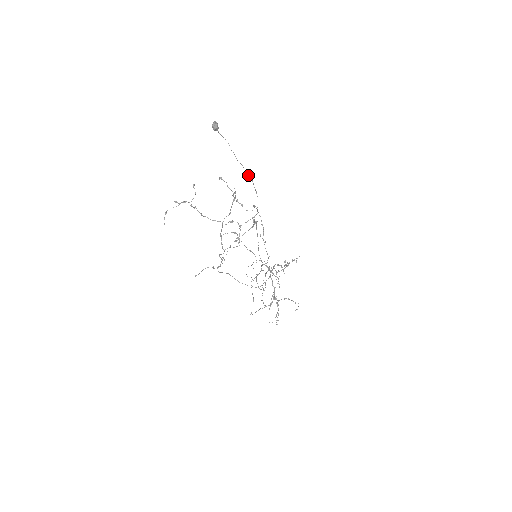
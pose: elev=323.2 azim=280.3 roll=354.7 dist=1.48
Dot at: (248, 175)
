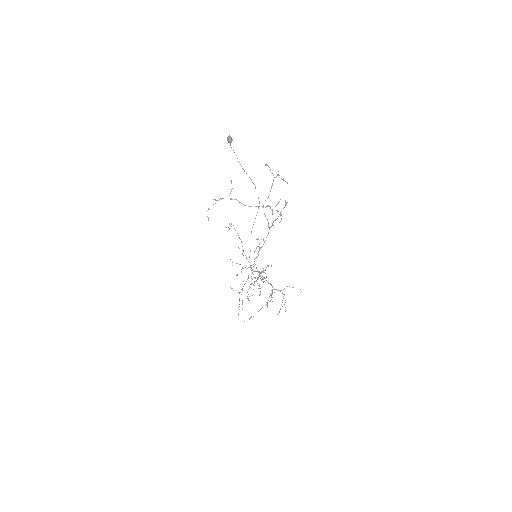
Dot at: occluded
